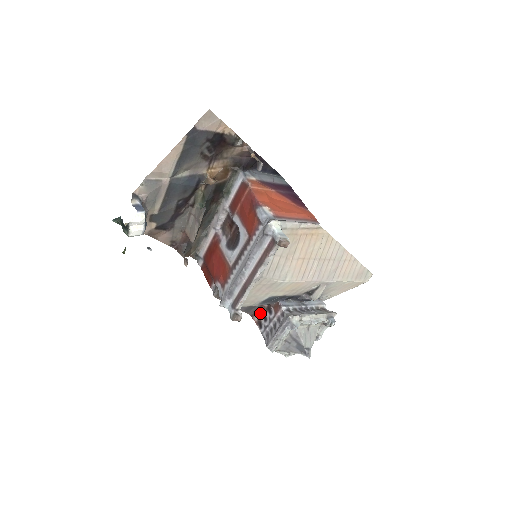
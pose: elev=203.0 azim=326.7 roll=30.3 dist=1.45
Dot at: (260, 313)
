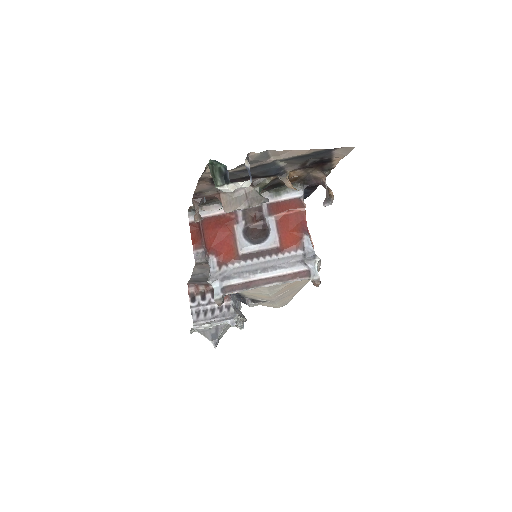
Dot at: (200, 289)
